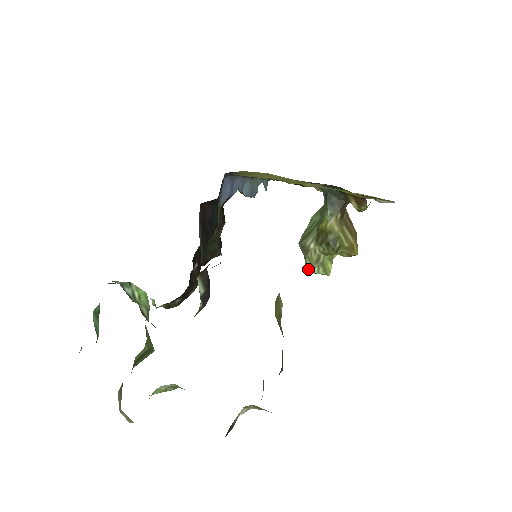
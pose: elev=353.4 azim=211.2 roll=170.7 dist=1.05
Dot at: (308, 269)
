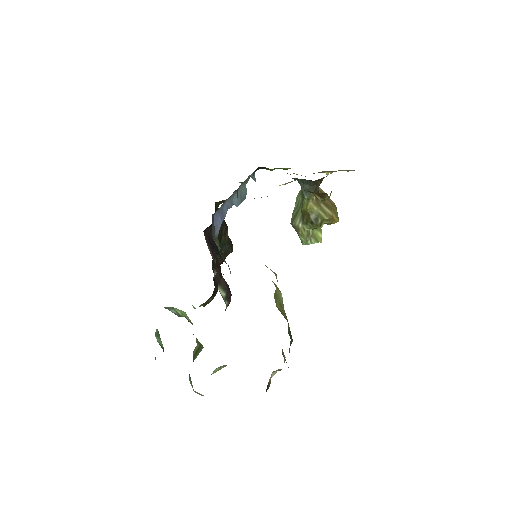
Dot at: (303, 243)
